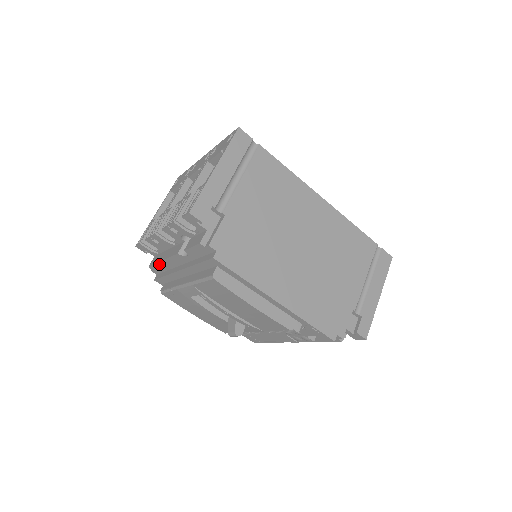
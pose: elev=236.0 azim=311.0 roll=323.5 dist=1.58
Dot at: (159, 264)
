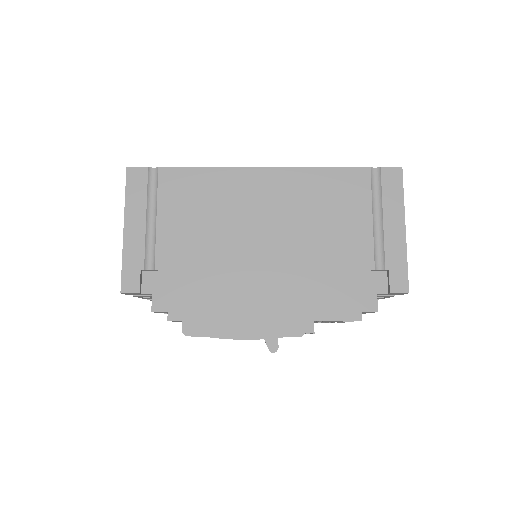
Dot at: occluded
